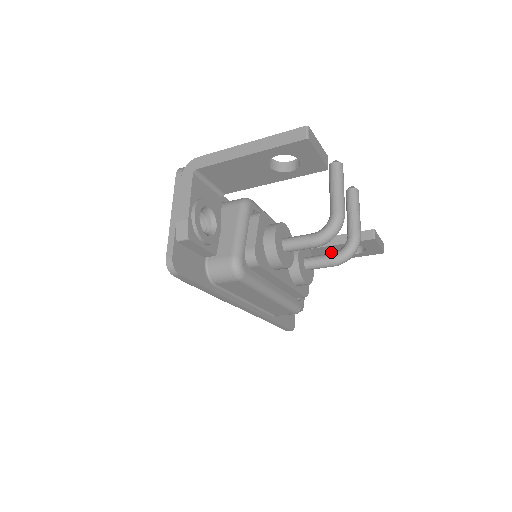
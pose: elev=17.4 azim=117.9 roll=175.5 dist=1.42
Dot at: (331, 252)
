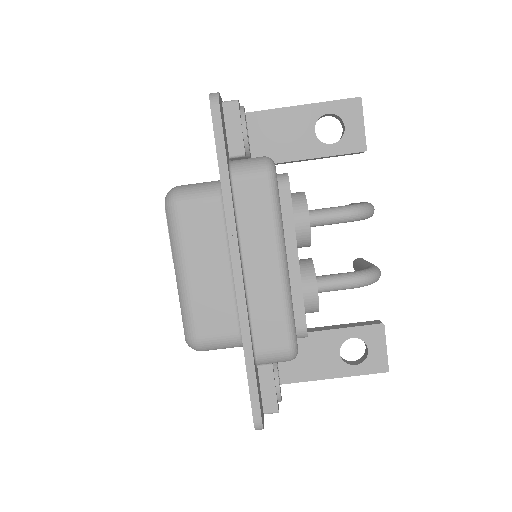
Dot at: (323, 351)
